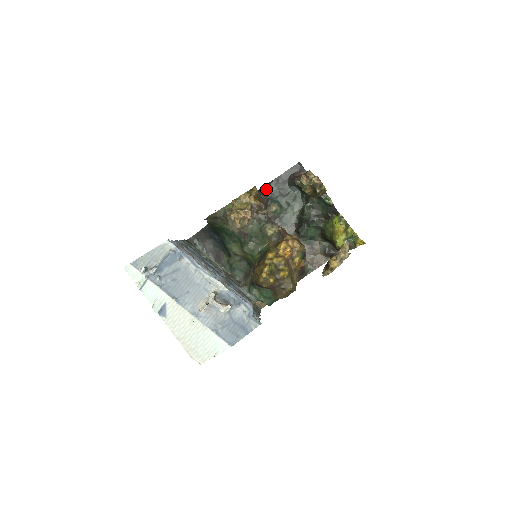
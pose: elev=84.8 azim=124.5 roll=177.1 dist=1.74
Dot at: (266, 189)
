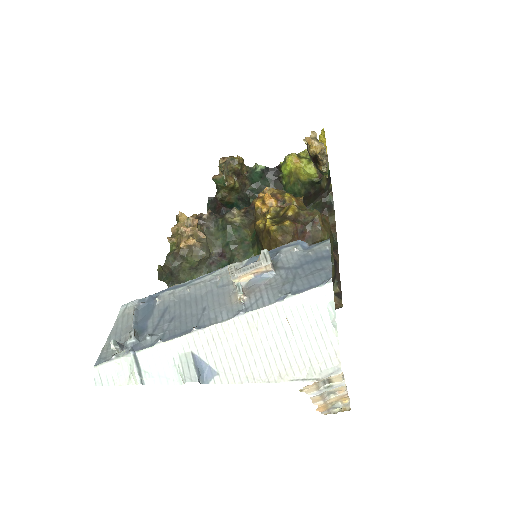
Dot at: occluded
